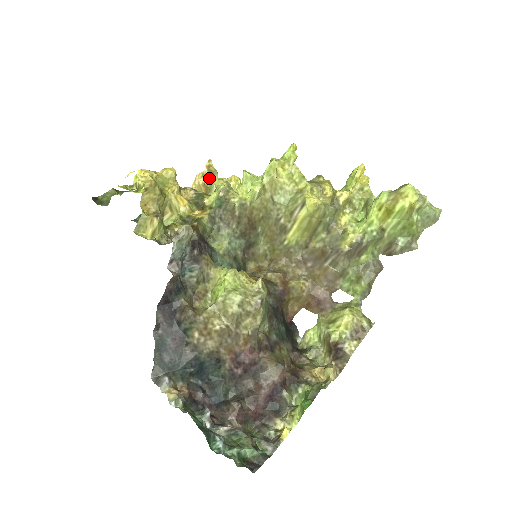
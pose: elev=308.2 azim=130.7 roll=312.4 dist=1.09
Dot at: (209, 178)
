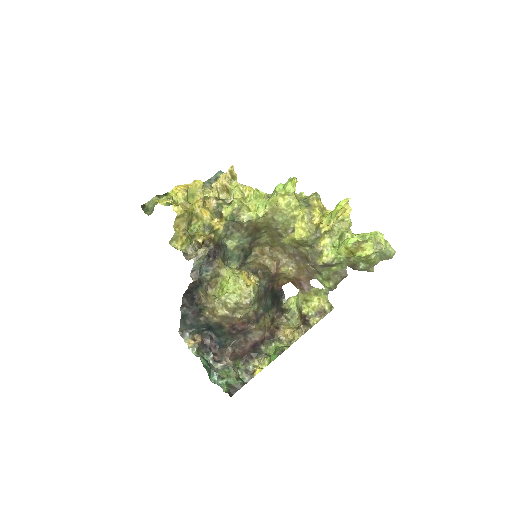
Dot at: (230, 181)
